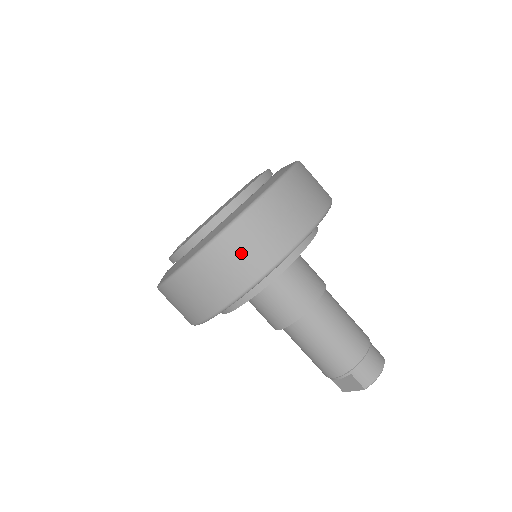
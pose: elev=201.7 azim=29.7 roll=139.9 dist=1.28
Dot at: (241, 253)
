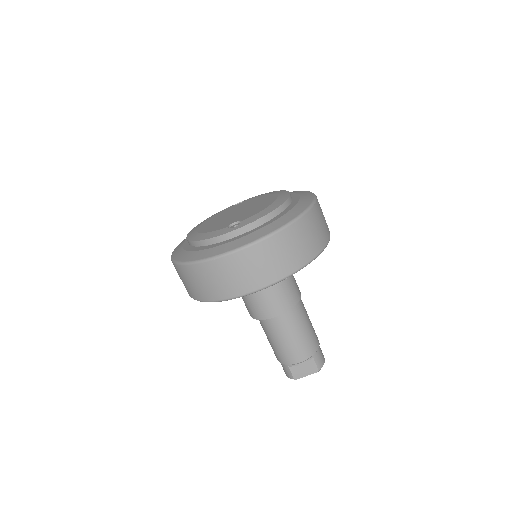
Dot at: (310, 233)
